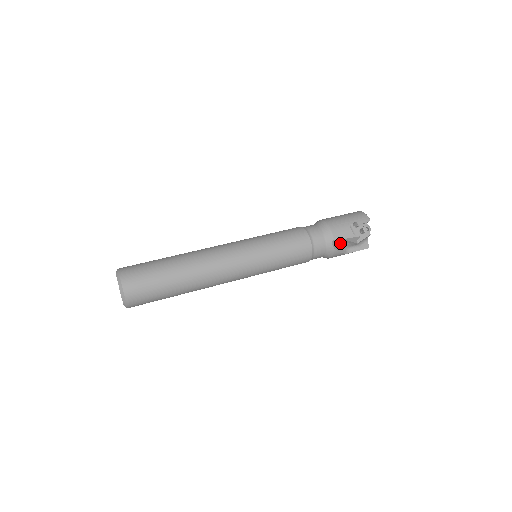
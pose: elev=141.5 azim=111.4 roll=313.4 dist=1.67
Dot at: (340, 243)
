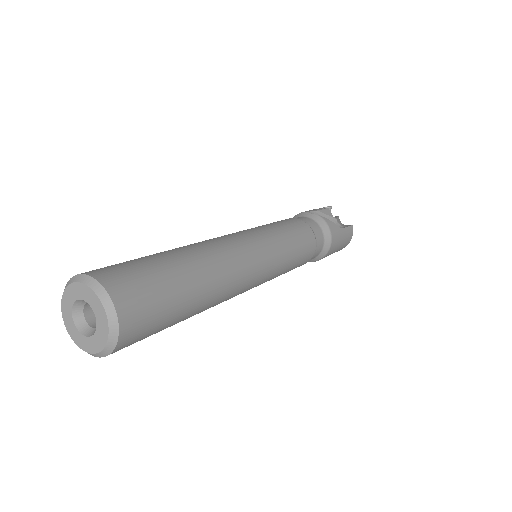
Dot at: occluded
